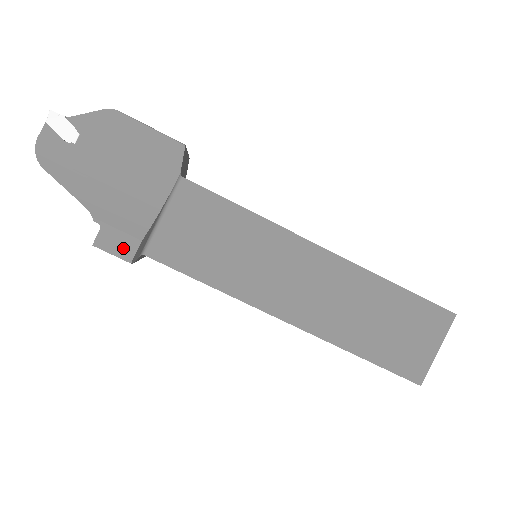
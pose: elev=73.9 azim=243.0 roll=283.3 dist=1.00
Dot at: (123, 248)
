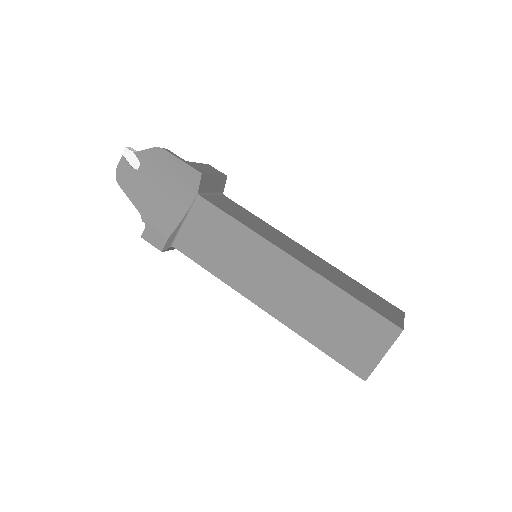
Dot at: (158, 241)
